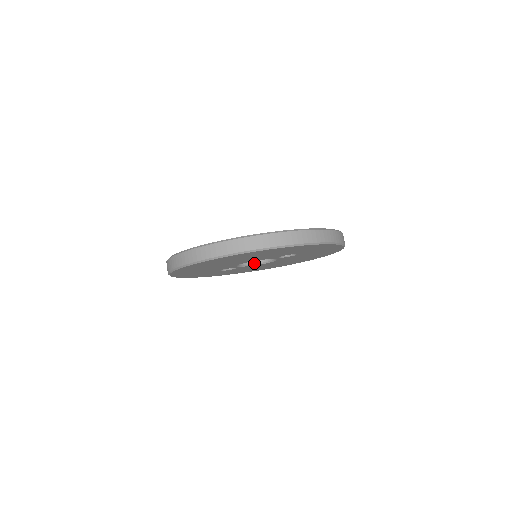
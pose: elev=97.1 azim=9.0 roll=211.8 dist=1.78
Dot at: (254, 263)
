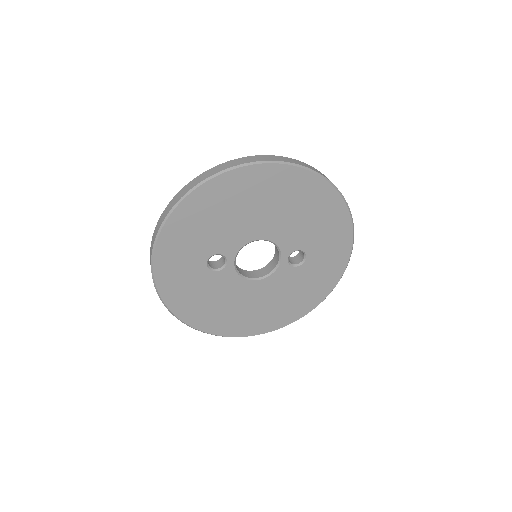
Dot at: (242, 274)
